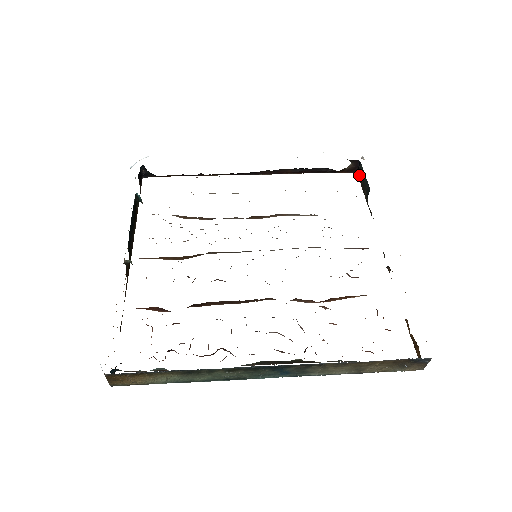
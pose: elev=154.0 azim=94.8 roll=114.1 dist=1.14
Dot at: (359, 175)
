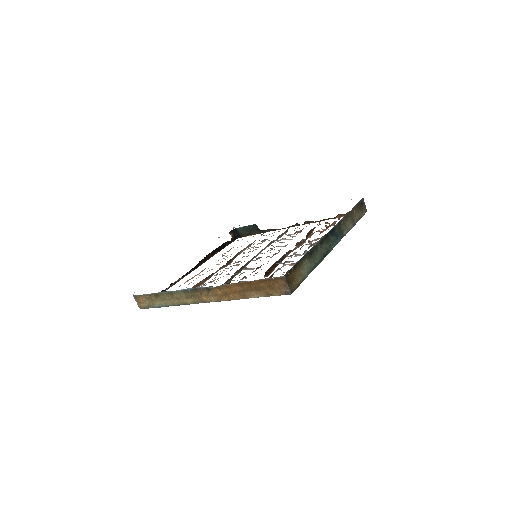
Dot at: (241, 235)
